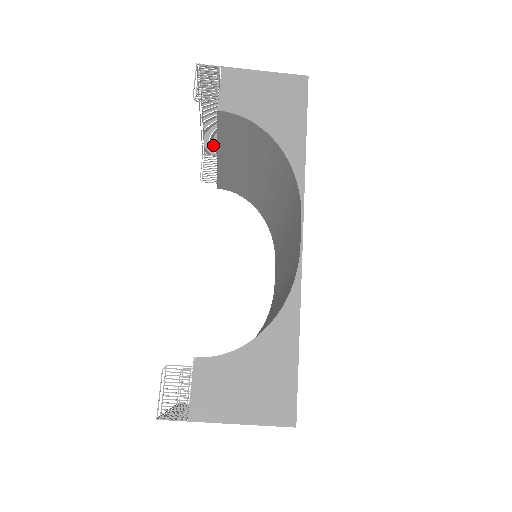
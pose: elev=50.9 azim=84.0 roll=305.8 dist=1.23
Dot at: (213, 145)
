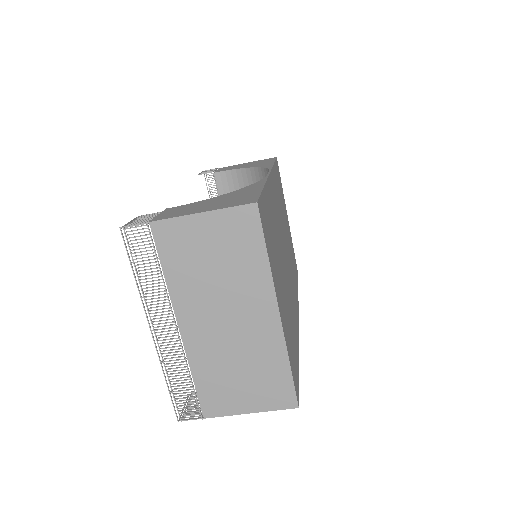
Dot at: occluded
